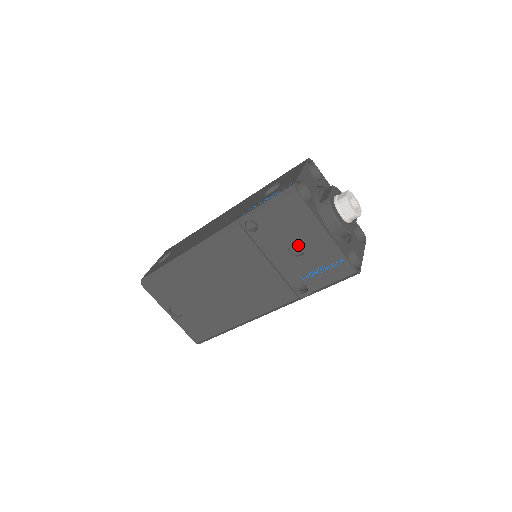
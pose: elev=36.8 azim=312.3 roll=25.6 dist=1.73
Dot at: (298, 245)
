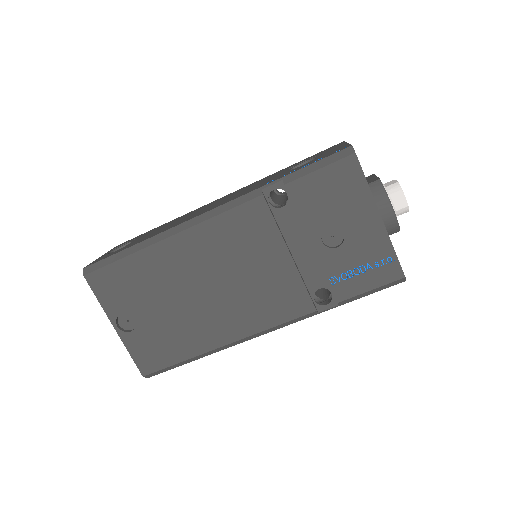
Dot at: (335, 233)
